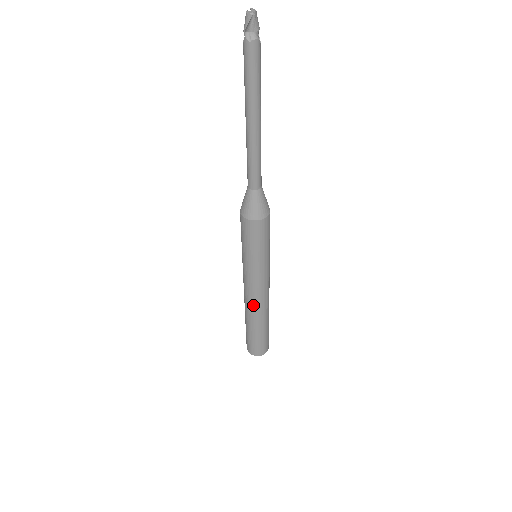
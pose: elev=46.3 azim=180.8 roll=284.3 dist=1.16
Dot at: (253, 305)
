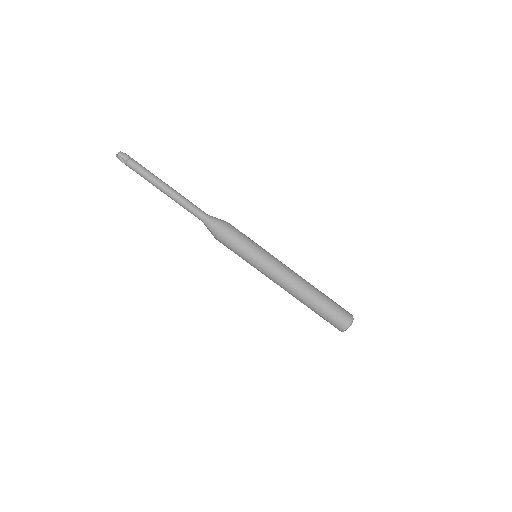
Dot at: (288, 290)
